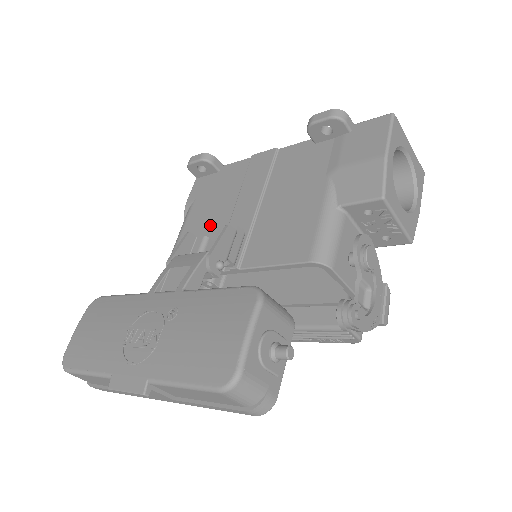
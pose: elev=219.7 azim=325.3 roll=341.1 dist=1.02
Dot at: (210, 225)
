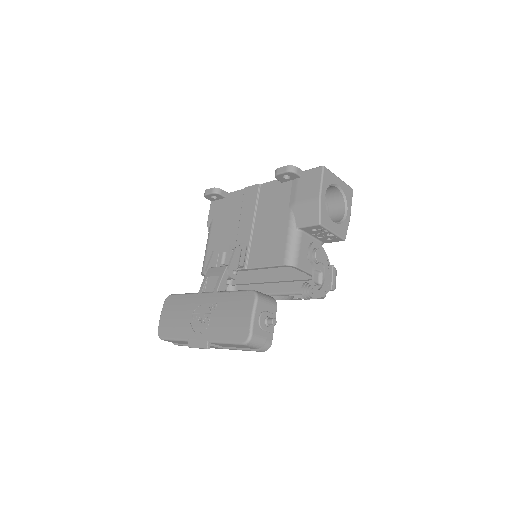
Dot at: (225, 238)
